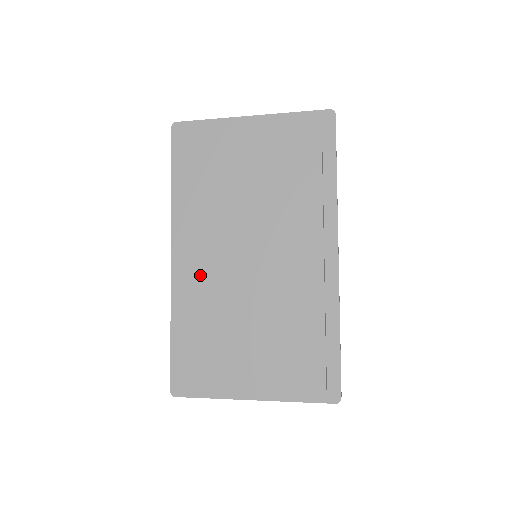
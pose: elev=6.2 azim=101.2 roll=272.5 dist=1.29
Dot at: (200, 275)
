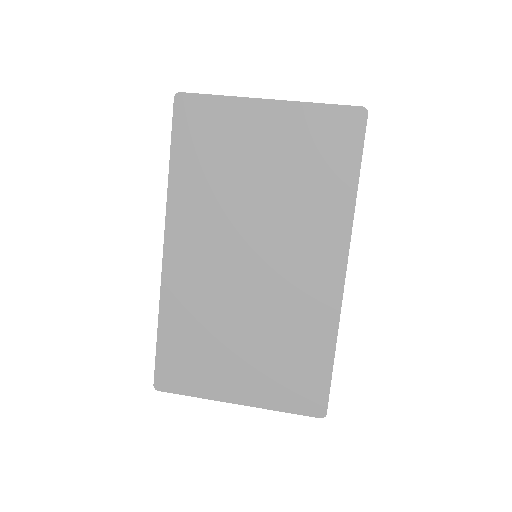
Dot at: (194, 276)
